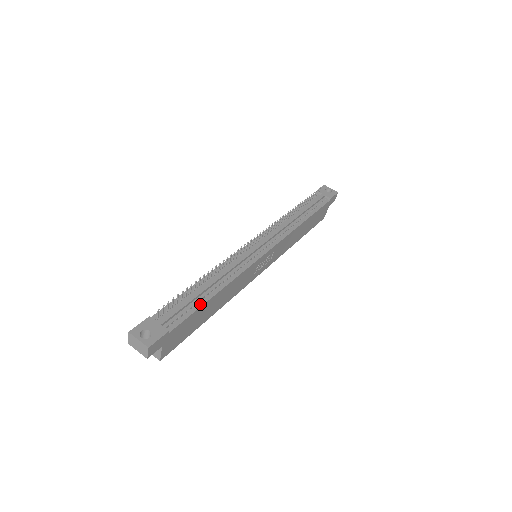
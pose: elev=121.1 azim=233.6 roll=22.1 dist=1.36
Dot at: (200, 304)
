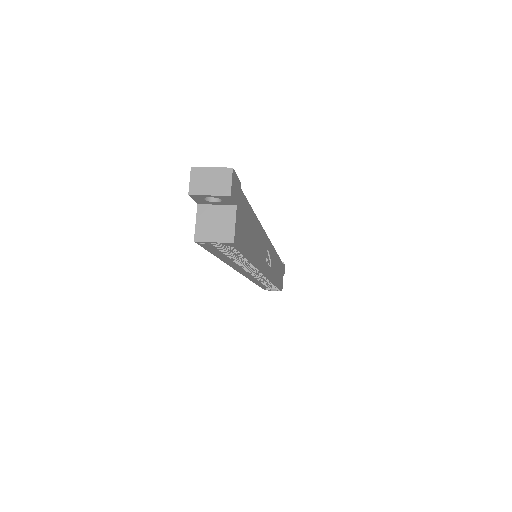
Dot at: occluded
